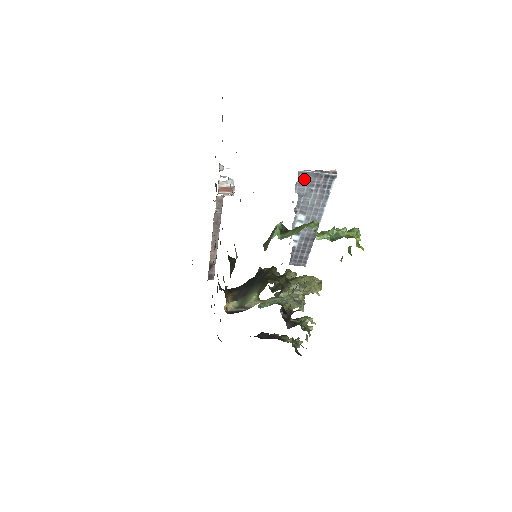
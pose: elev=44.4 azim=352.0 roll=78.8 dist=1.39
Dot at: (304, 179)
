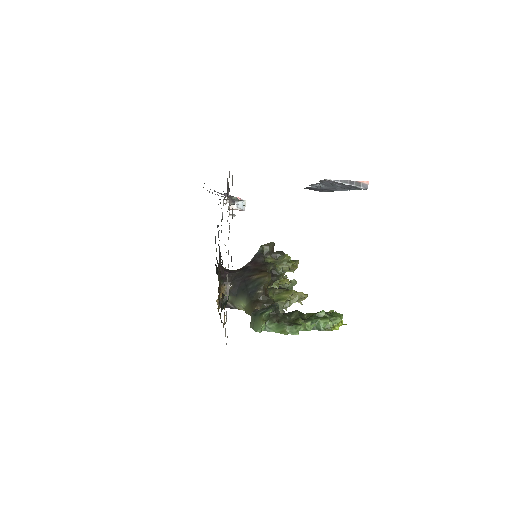
Dot at: (330, 181)
